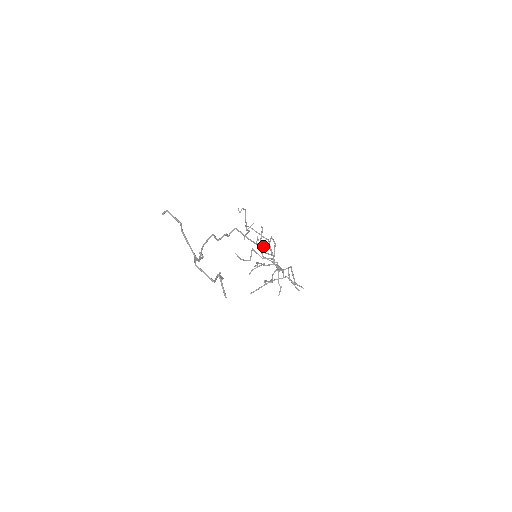
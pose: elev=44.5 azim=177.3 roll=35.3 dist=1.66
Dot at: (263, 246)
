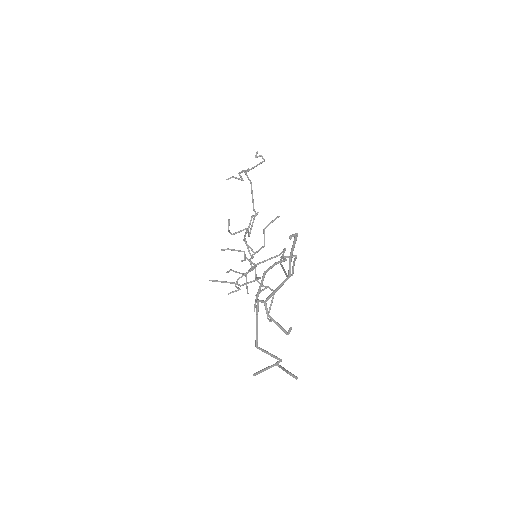
Dot at: (284, 271)
